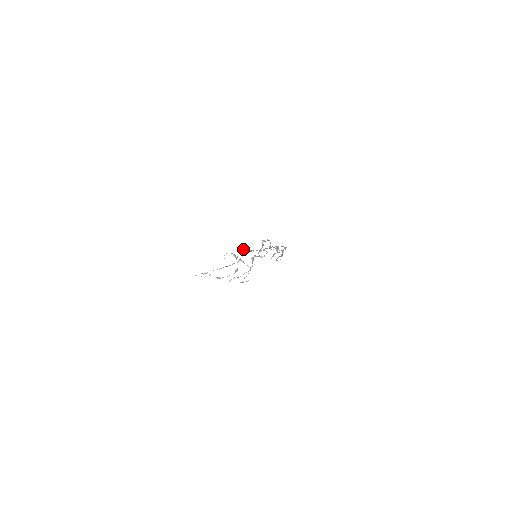
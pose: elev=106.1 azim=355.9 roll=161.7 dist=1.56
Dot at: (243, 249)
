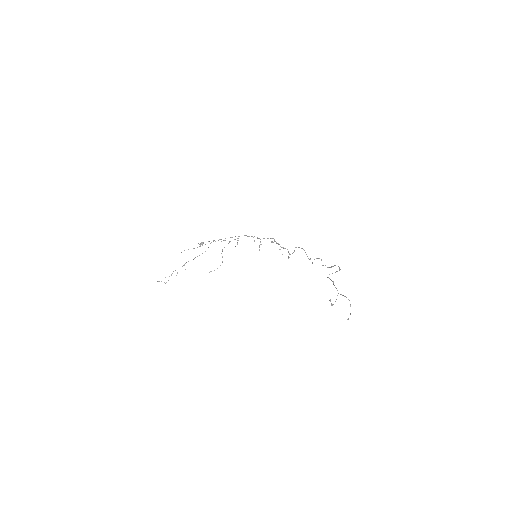
Dot at: (203, 242)
